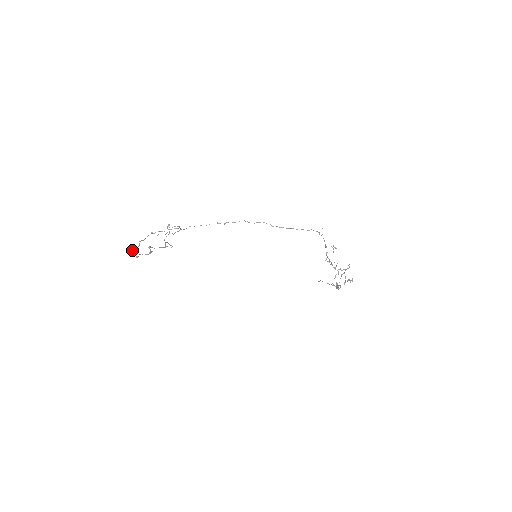
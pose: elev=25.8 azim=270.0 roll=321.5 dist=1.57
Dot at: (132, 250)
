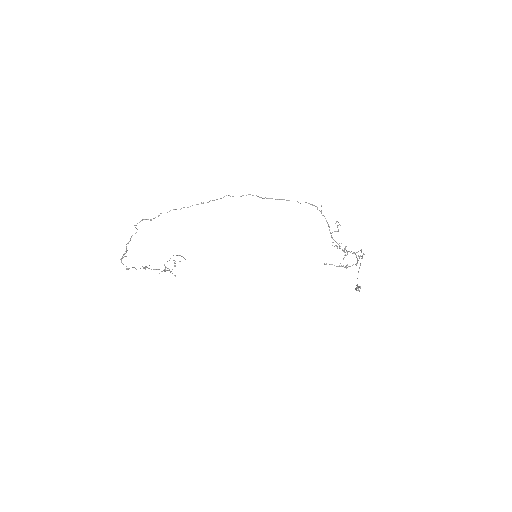
Dot at: (121, 258)
